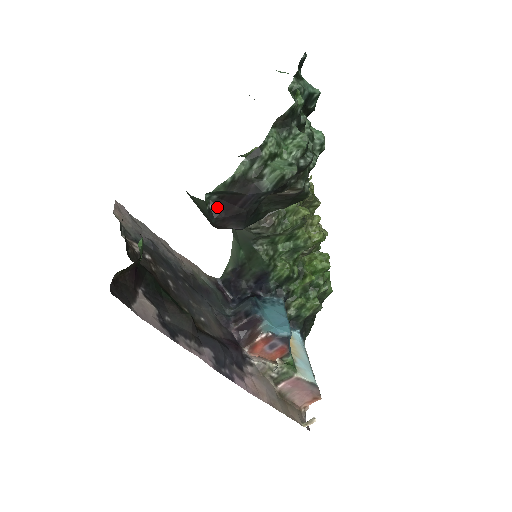
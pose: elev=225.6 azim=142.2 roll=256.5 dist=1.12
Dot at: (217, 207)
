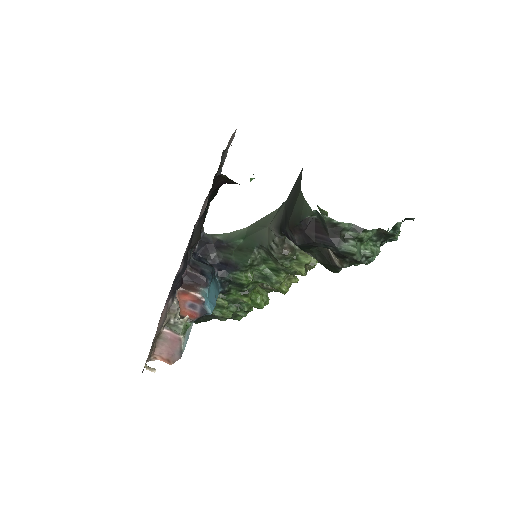
Dot at: (308, 221)
